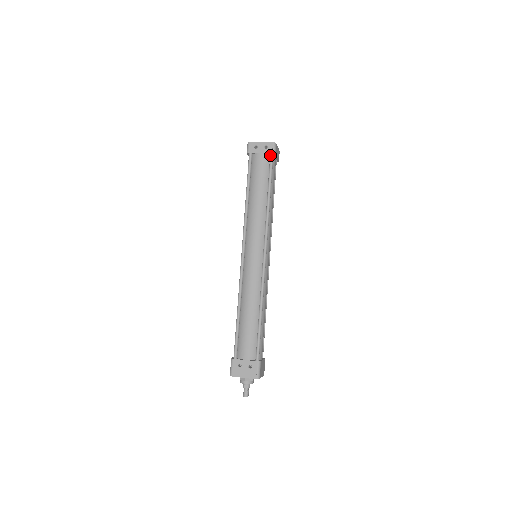
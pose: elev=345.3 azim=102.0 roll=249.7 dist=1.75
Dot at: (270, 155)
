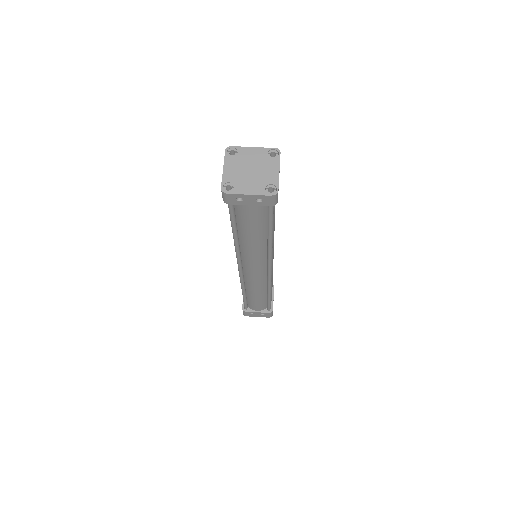
Dot at: (268, 204)
